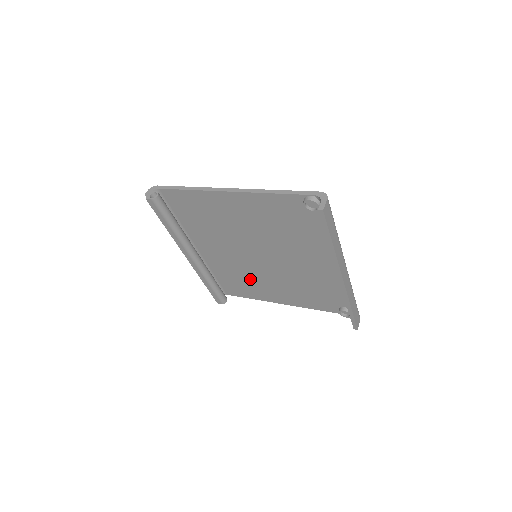
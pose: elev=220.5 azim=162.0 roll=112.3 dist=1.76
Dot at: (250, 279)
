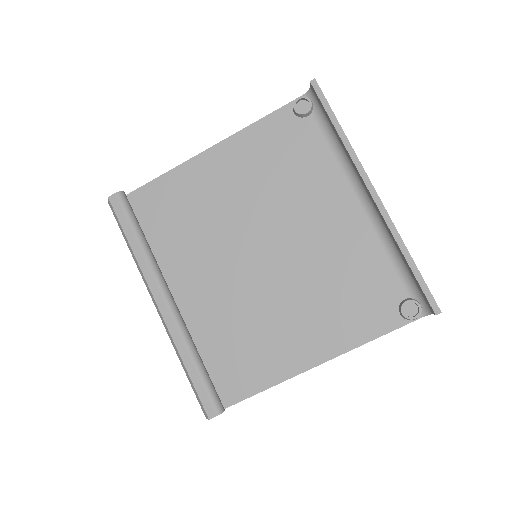
Dot at: (255, 327)
